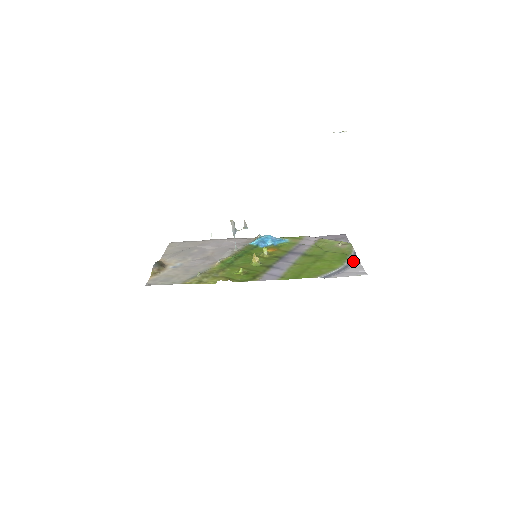
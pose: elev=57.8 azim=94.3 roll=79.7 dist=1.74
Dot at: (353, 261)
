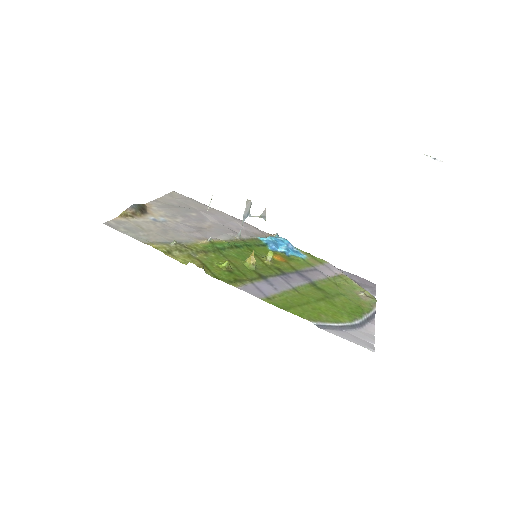
Dot at: (367, 323)
